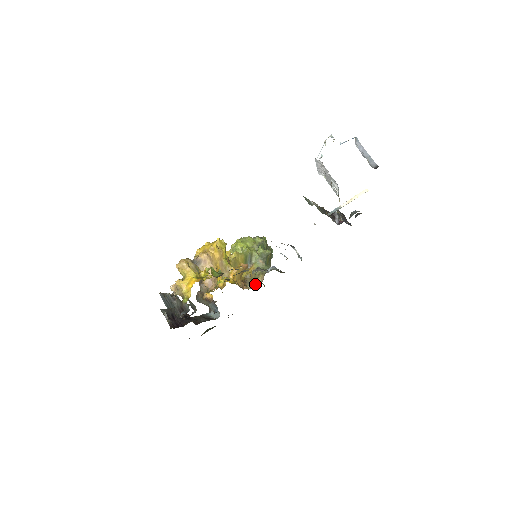
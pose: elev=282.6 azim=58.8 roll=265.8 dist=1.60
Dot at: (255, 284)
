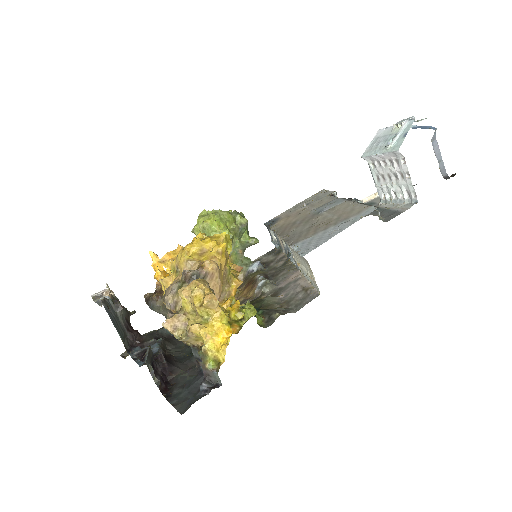
Dot at: occluded
